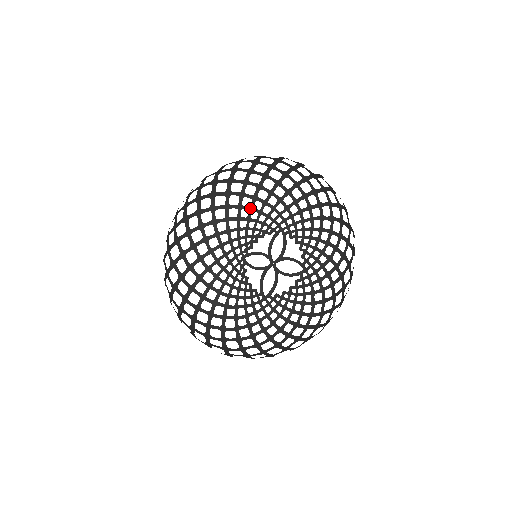
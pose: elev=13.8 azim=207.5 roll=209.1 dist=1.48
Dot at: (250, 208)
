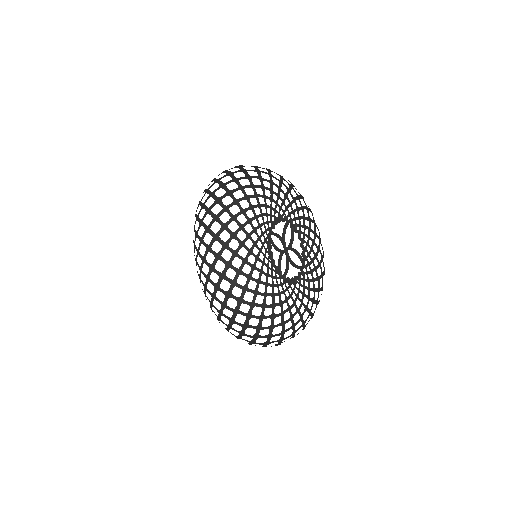
Dot at: (270, 190)
